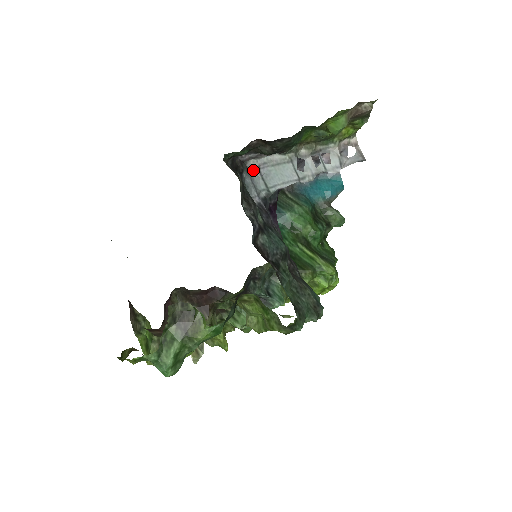
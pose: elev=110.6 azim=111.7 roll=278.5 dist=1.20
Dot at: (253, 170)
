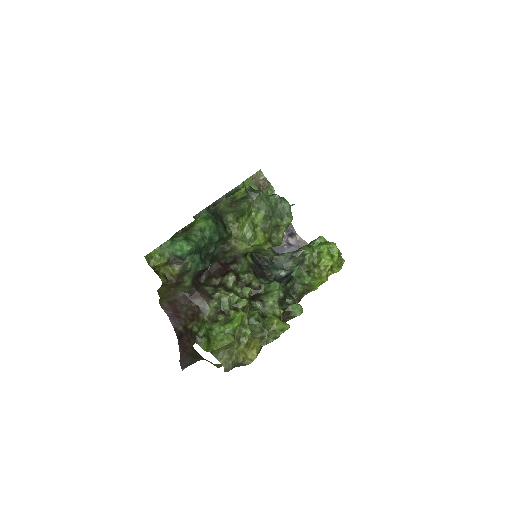
Dot at: occluded
